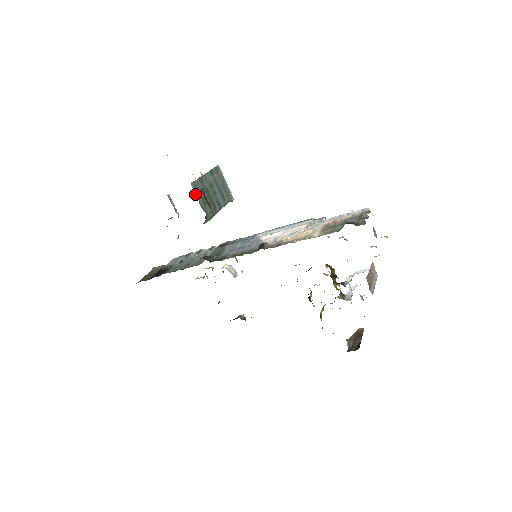
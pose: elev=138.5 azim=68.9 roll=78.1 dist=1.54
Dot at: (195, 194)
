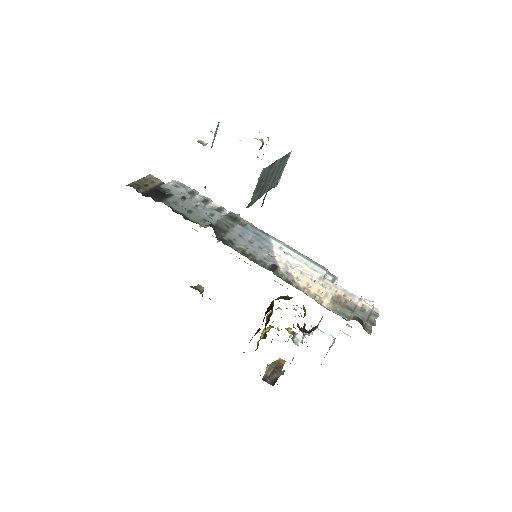
Dot at: (258, 180)
